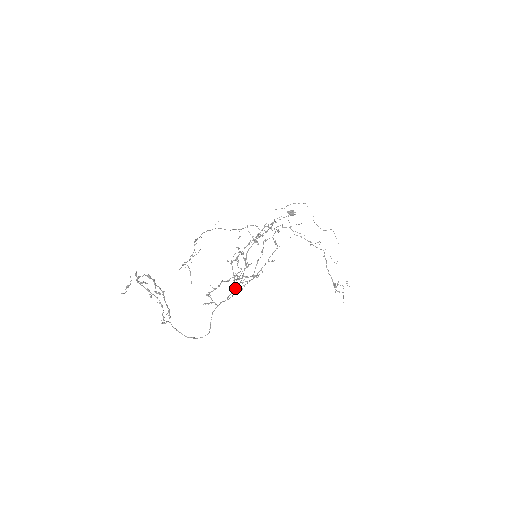
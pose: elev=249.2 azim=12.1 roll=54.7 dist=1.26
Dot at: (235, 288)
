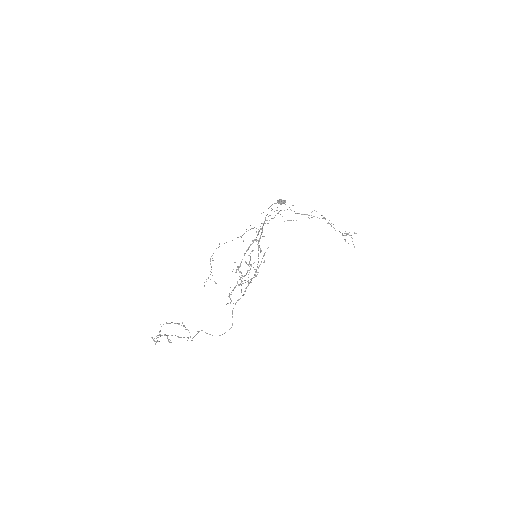
Dot at: (251, 280)
